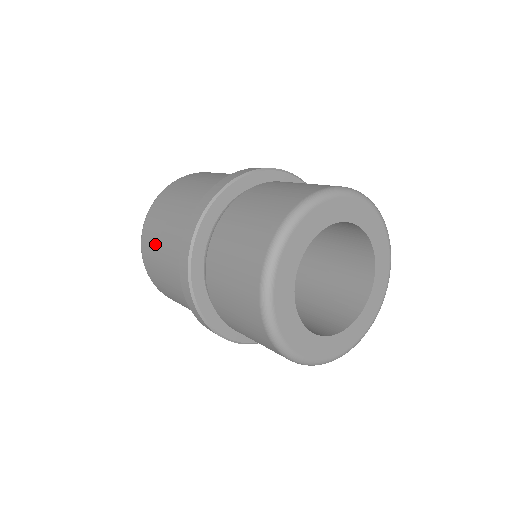
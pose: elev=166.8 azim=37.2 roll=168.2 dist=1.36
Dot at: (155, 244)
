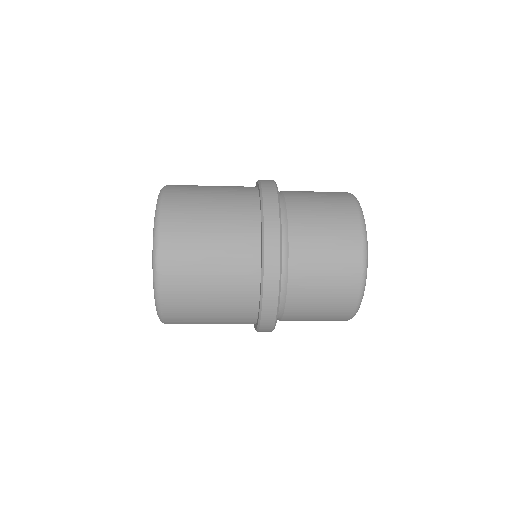
Dot at: (195, 298)
